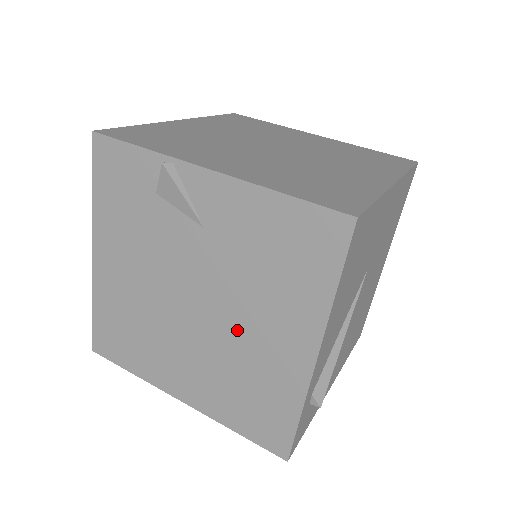
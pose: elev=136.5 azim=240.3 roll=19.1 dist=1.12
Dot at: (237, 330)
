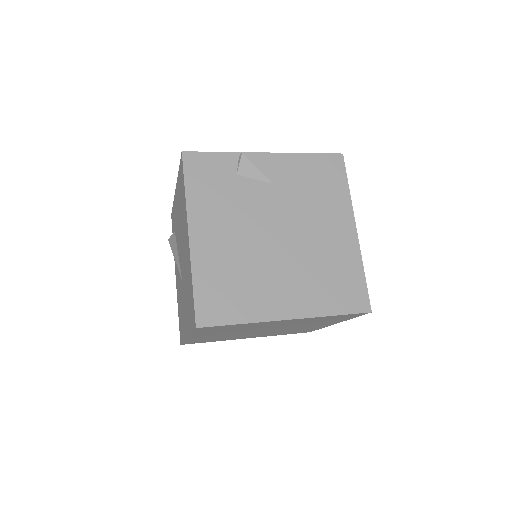
Dot at: (310, 236)
